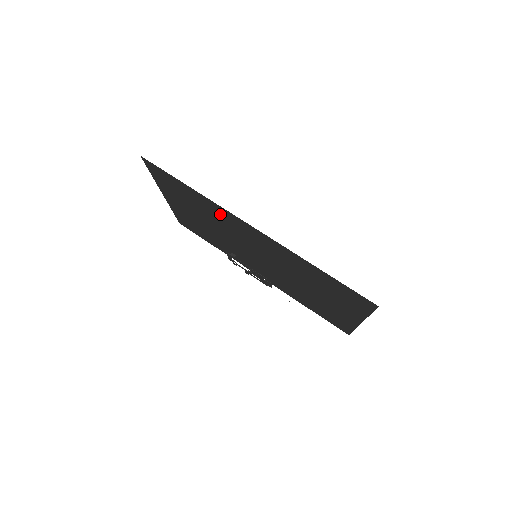
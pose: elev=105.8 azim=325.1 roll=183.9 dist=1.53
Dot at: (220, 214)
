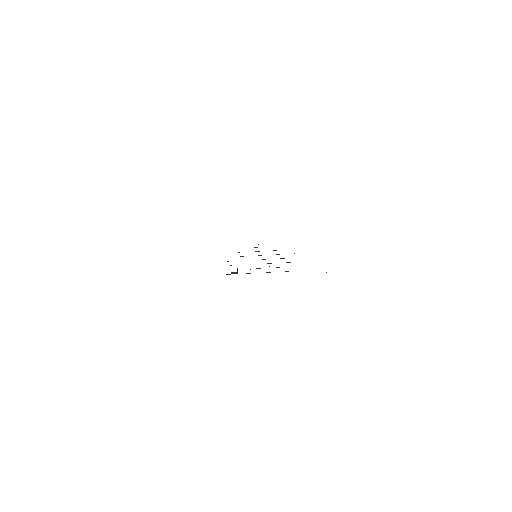
Dot at: occluded
